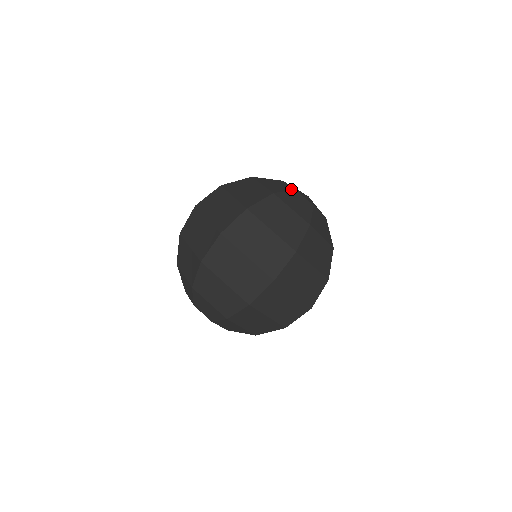
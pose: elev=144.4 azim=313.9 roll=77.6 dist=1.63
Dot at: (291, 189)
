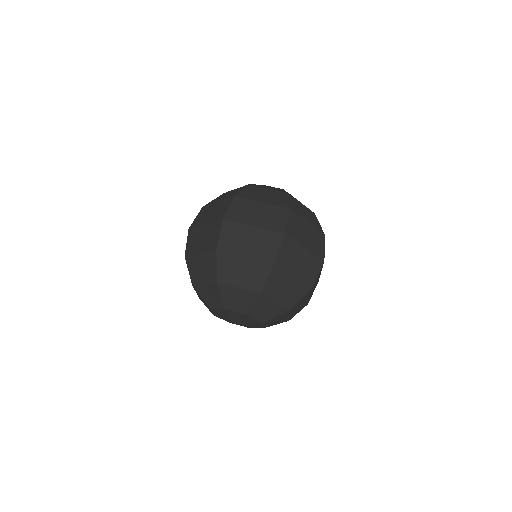
Dot at: (283, 189)
